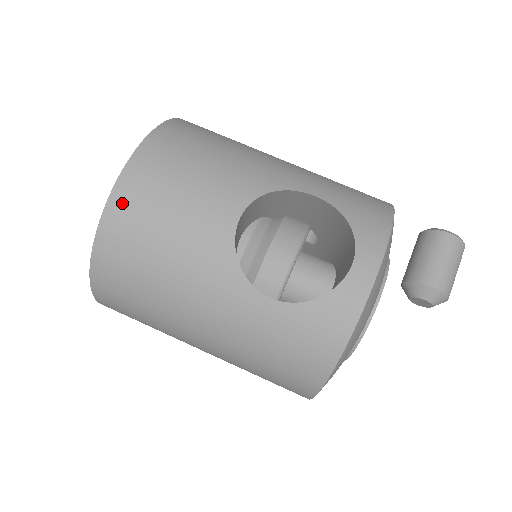
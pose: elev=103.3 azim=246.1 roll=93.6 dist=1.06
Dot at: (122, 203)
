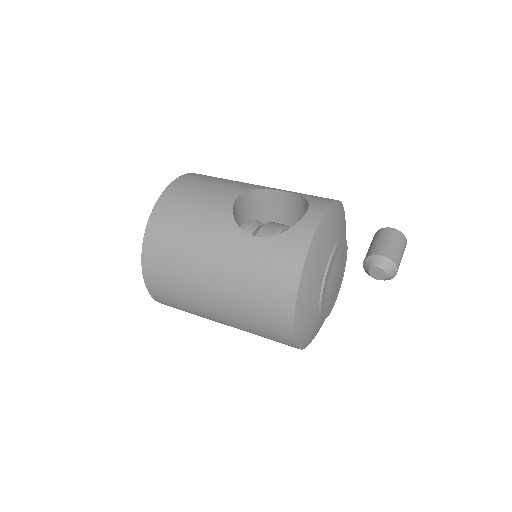
Dot at: (166, 199)
